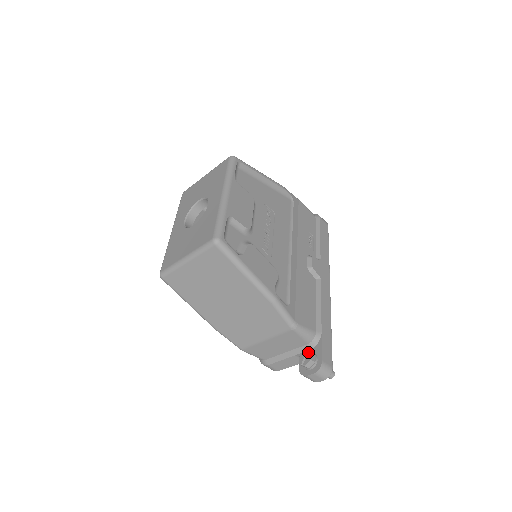
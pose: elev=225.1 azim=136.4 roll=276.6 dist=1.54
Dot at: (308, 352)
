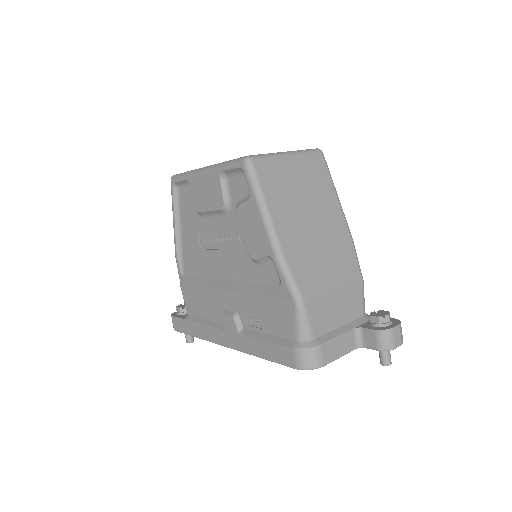
Dot at: occluded
